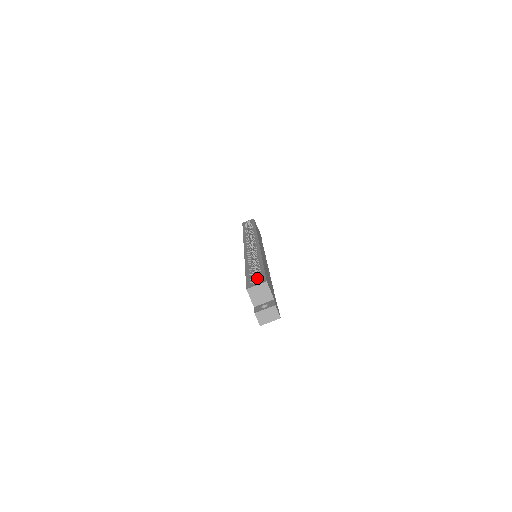
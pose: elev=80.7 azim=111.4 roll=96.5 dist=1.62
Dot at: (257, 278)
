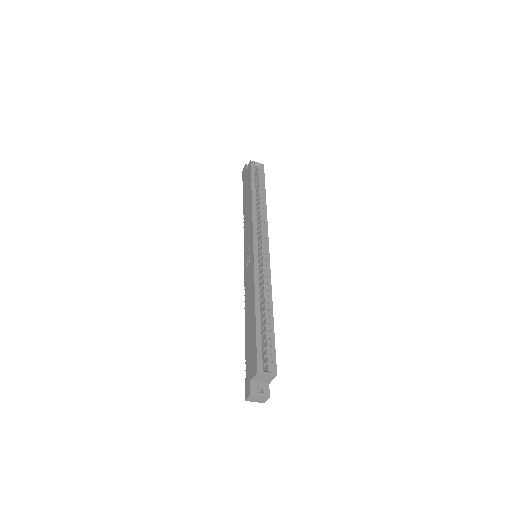
Dot at: occluded
